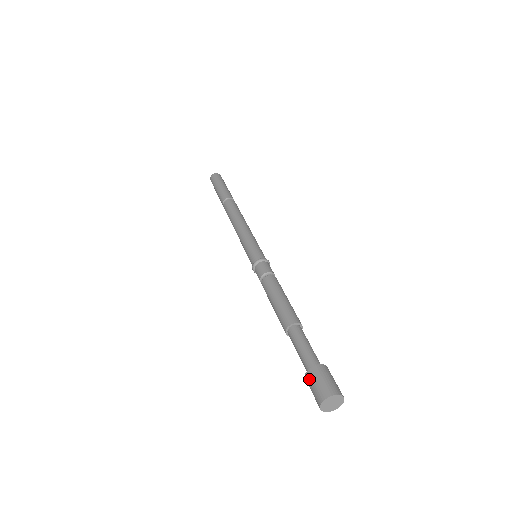
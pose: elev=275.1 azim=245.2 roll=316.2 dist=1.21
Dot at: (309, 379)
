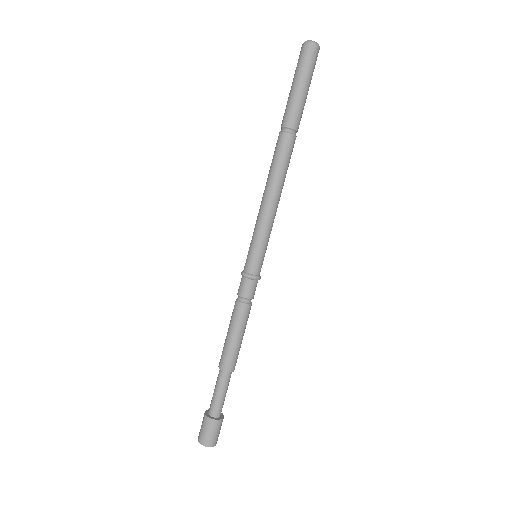
Dot at: (204, 422)
